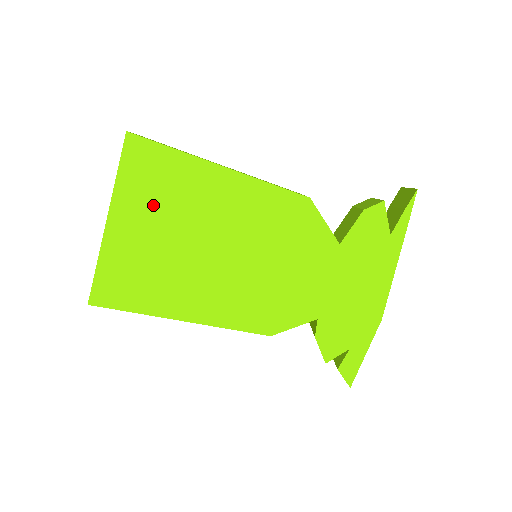
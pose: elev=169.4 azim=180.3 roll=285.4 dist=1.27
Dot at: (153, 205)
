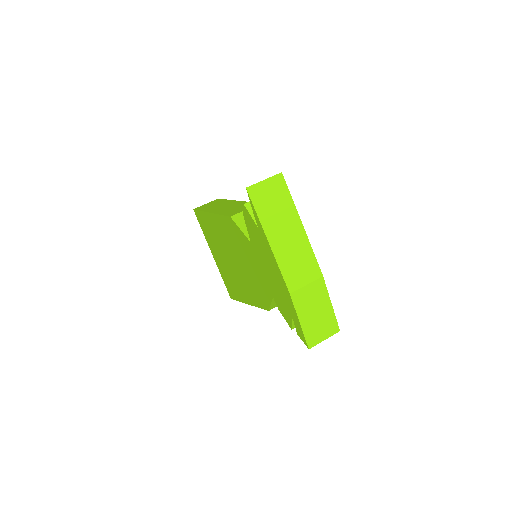
Dot at: (213, 243)
